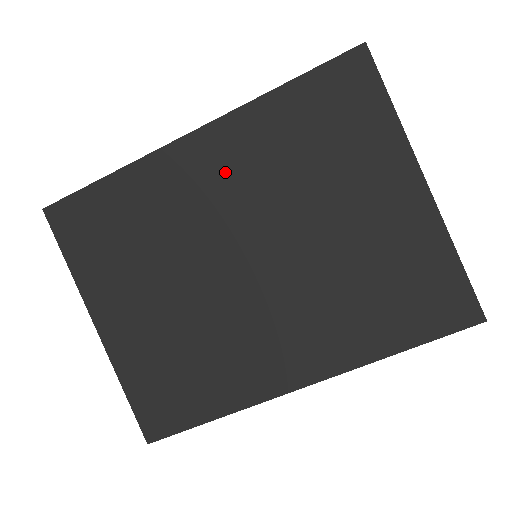
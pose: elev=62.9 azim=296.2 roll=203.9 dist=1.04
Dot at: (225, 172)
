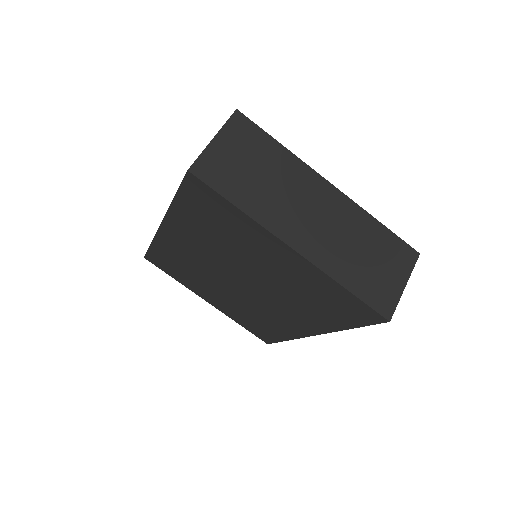
Dot at: (192, 244)
